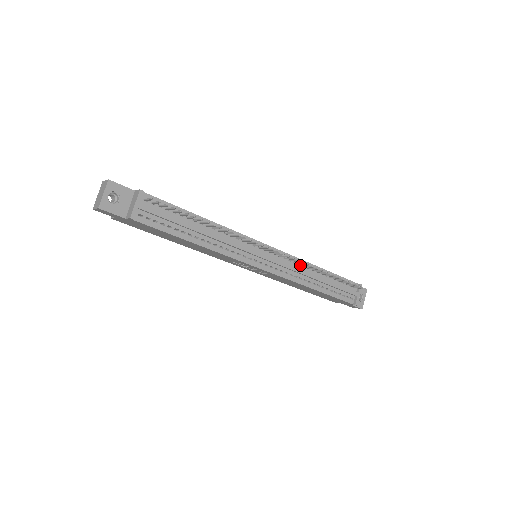
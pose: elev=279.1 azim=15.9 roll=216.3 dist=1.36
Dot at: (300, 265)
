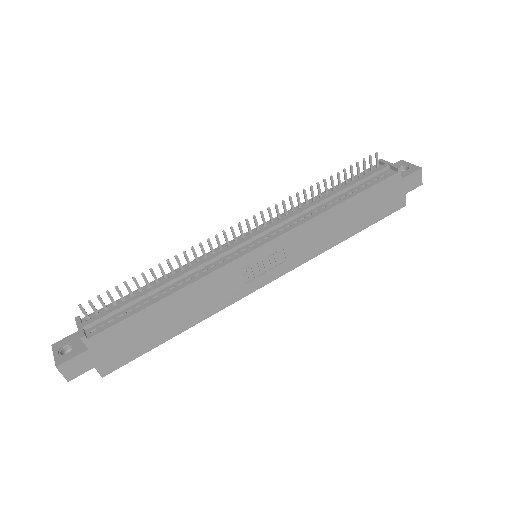
Dot at: occluded
